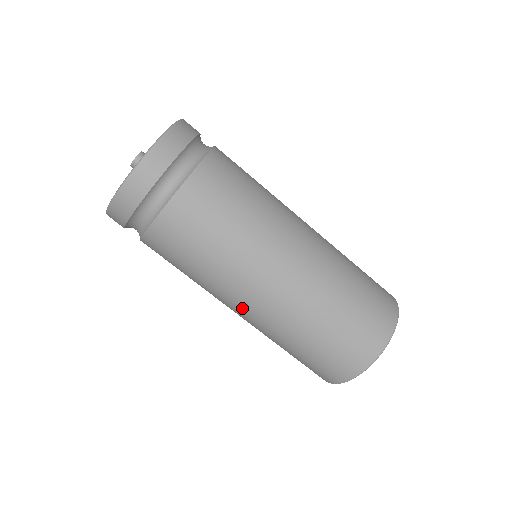
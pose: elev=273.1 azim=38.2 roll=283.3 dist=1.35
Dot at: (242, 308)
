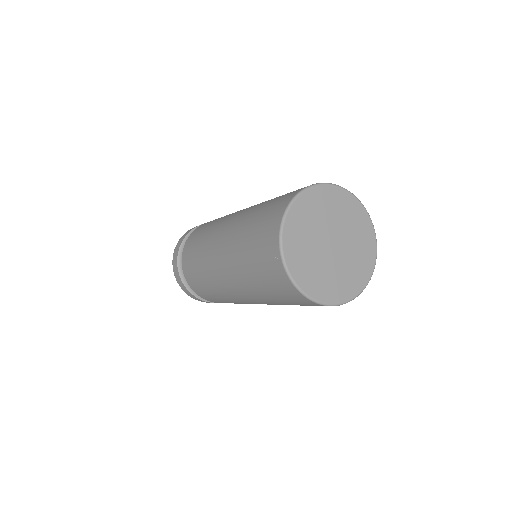
Dot at: (218, 244)
